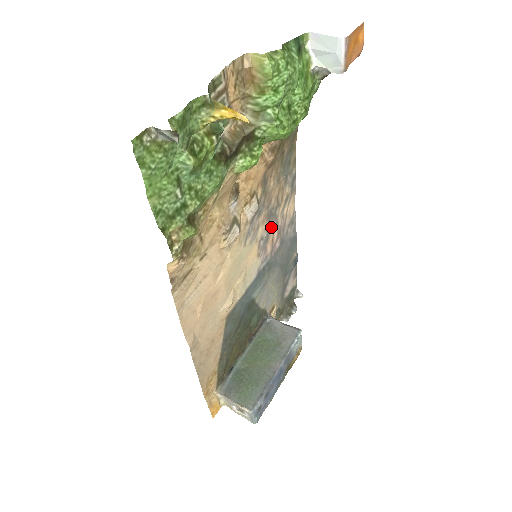
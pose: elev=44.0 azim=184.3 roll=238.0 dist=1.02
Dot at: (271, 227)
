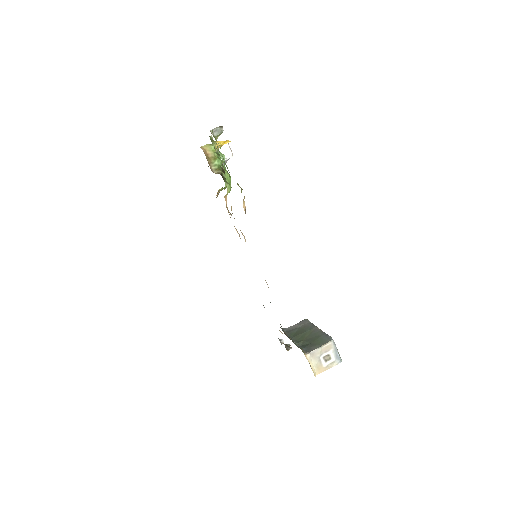
Dot at: occluded
